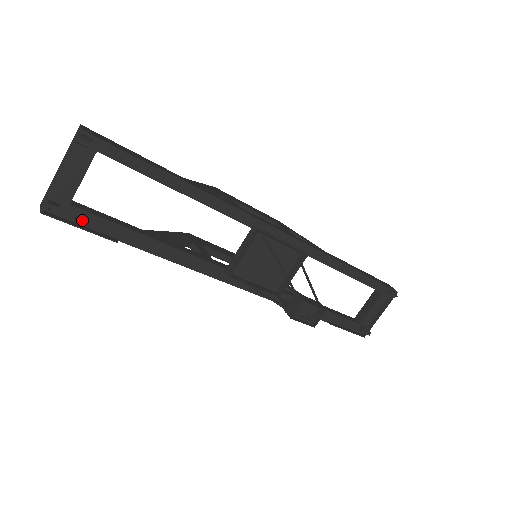
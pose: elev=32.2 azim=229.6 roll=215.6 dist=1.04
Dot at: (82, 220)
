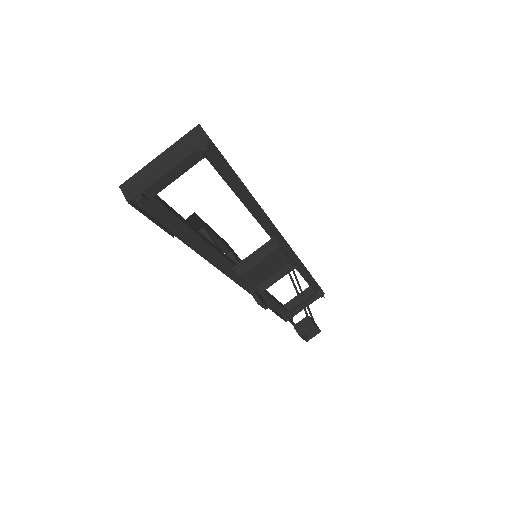
Dot at: (154, 212)
